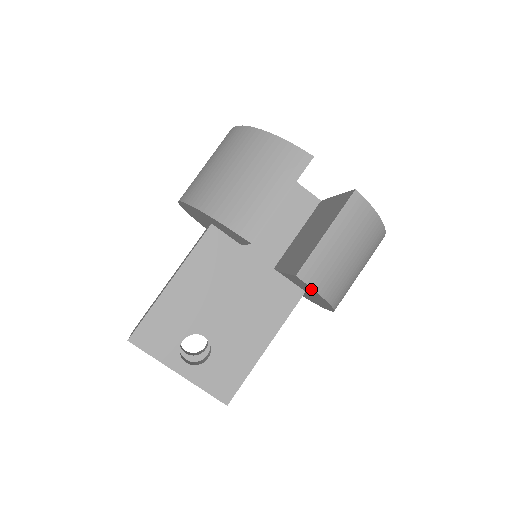
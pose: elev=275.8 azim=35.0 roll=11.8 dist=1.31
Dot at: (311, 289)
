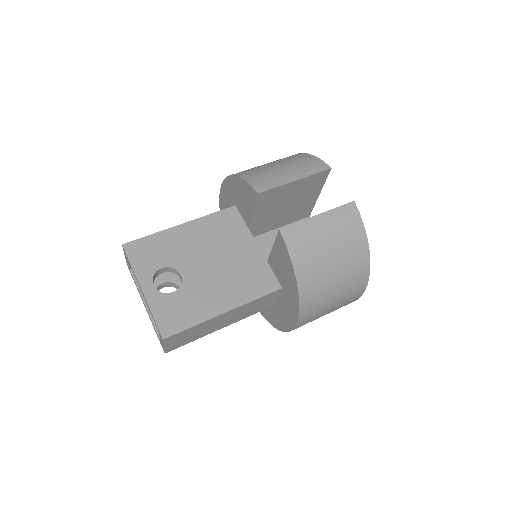
Dot at: (287, 255)
